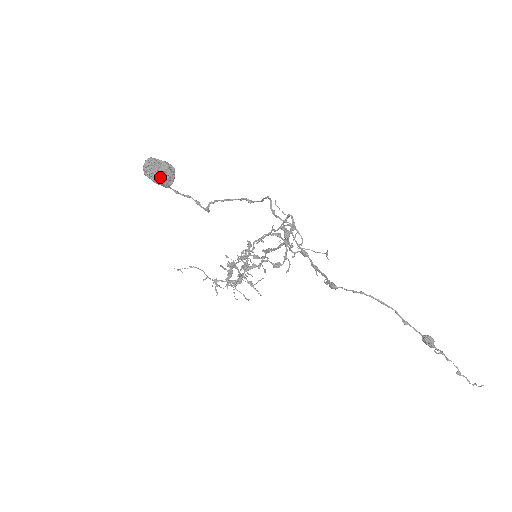
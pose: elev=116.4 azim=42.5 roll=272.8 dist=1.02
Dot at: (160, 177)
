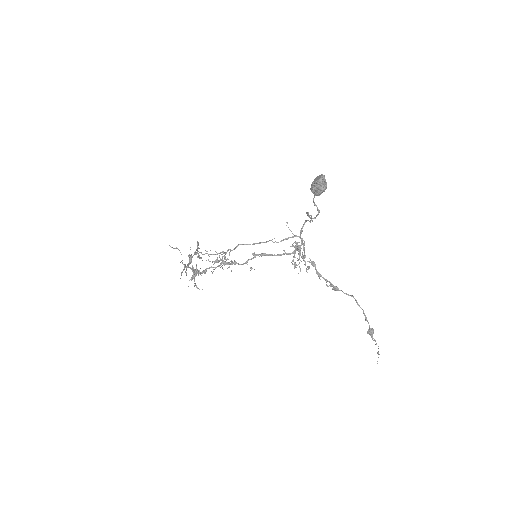
Dot at: (325, 189)
